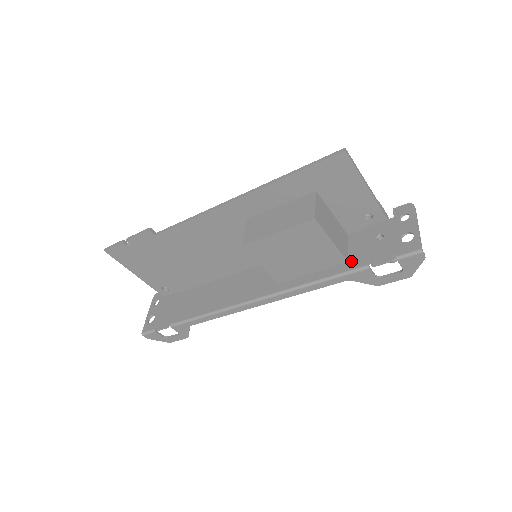
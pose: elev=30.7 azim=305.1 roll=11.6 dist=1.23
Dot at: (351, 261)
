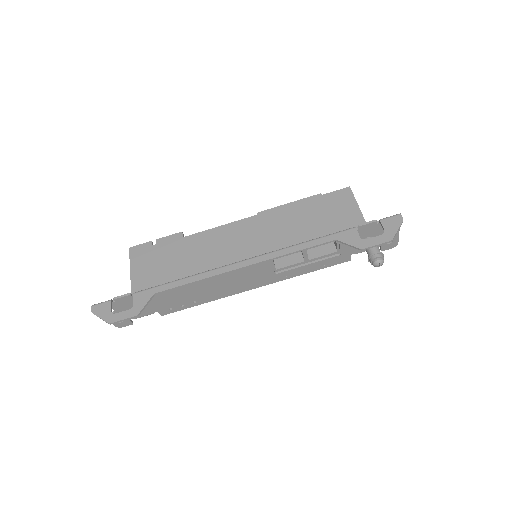
Dot at: occluded
